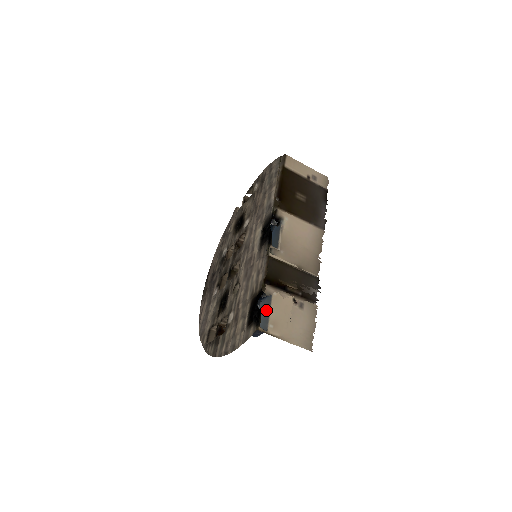
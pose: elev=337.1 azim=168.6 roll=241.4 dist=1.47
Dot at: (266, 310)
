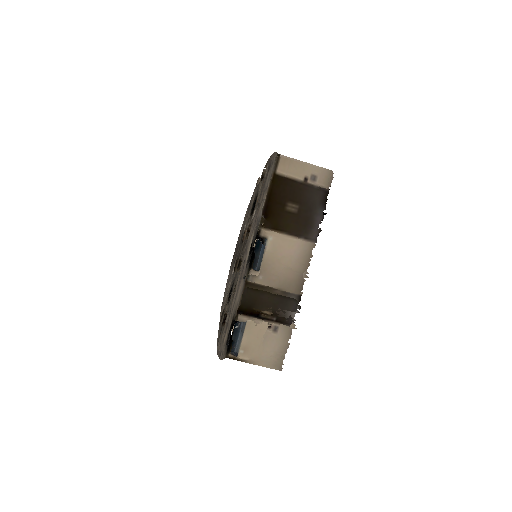
Dot at: (242, 332)
